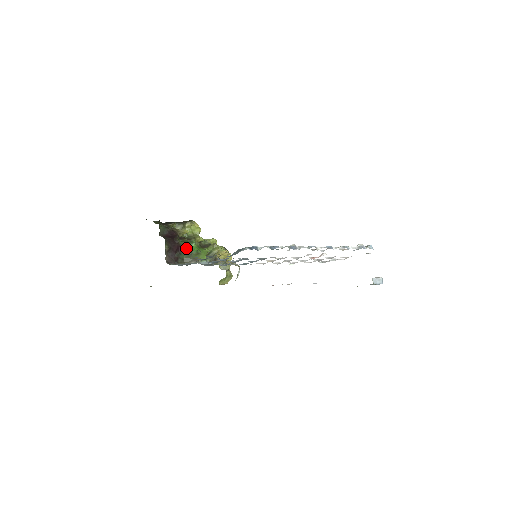
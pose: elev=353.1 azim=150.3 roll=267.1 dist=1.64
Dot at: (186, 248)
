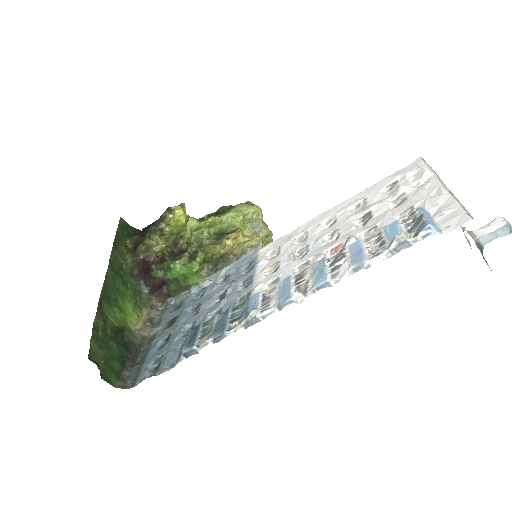
Dot at: (169, 278)
